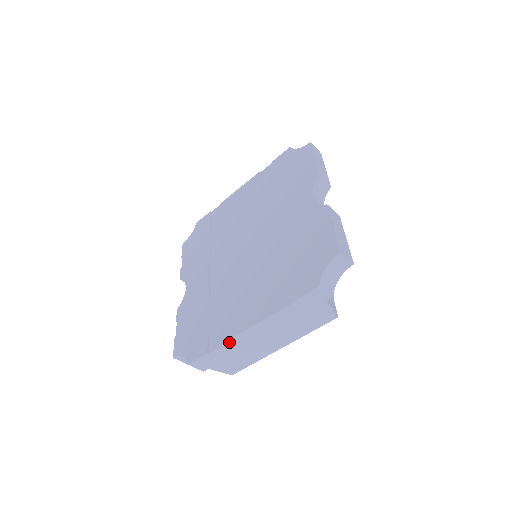
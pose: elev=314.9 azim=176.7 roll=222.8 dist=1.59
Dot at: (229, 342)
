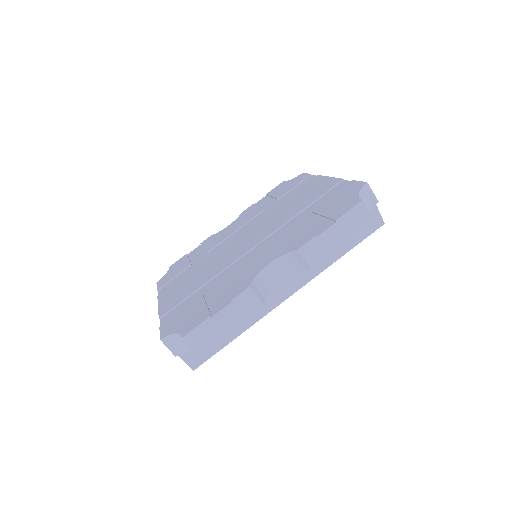
Dot at: occluded
